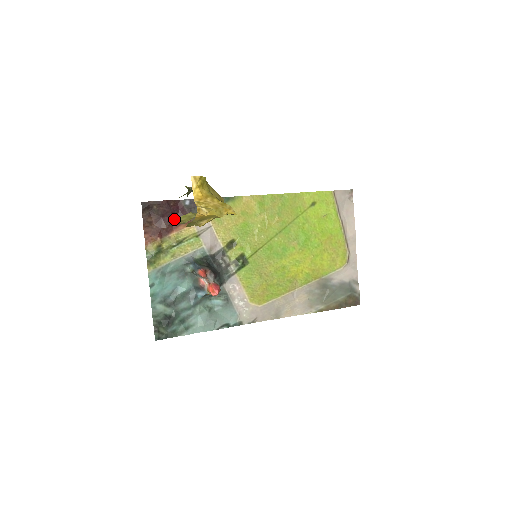
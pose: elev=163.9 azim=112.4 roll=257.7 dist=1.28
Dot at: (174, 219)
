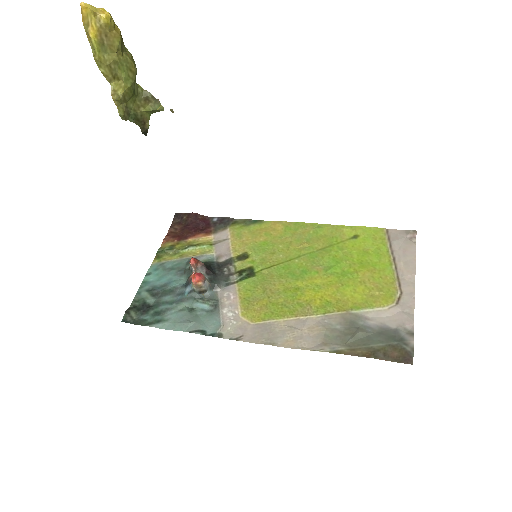
Dot at: (197, 229)
